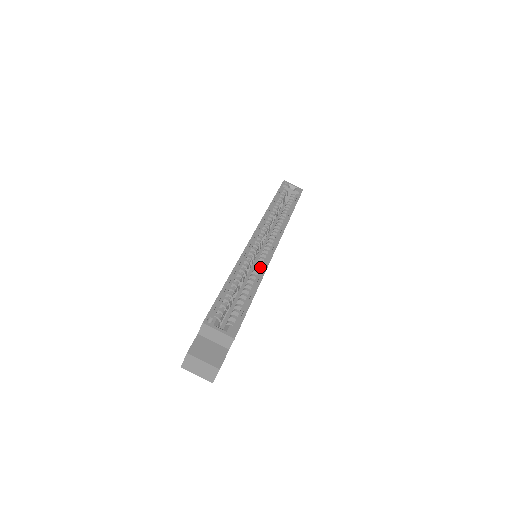
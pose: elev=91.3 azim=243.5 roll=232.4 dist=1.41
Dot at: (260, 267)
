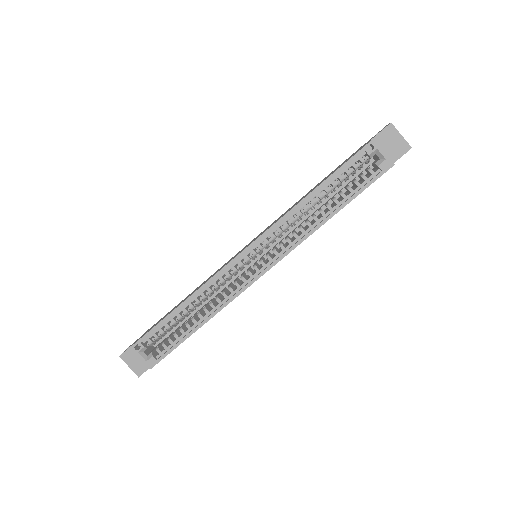
Dot at: (225, 297)
